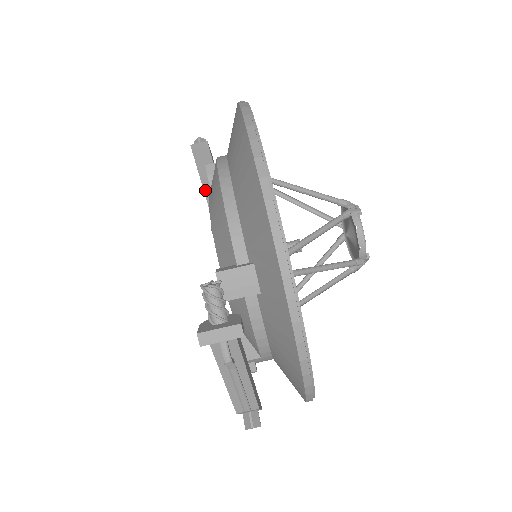
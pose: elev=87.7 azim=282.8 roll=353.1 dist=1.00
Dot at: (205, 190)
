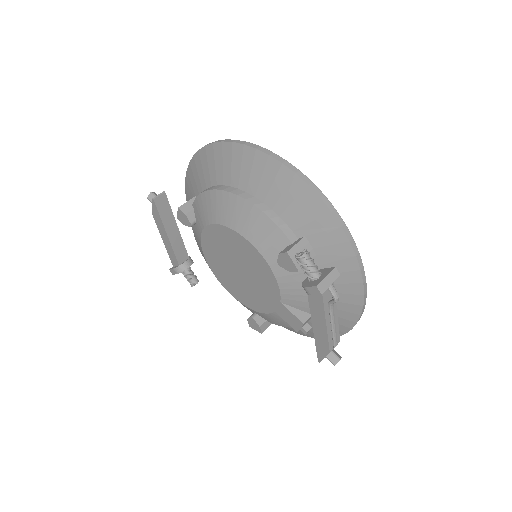
Dot at: (168, 235)
